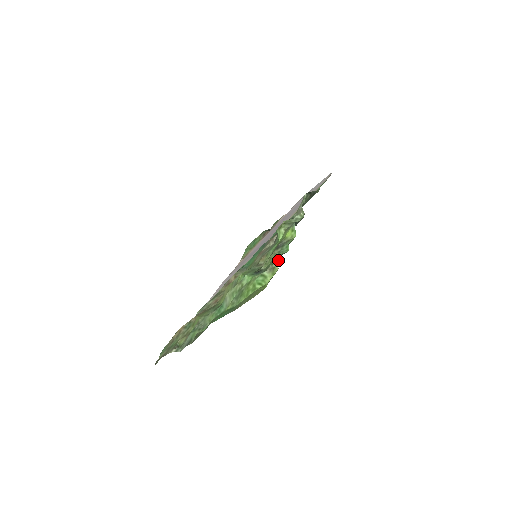
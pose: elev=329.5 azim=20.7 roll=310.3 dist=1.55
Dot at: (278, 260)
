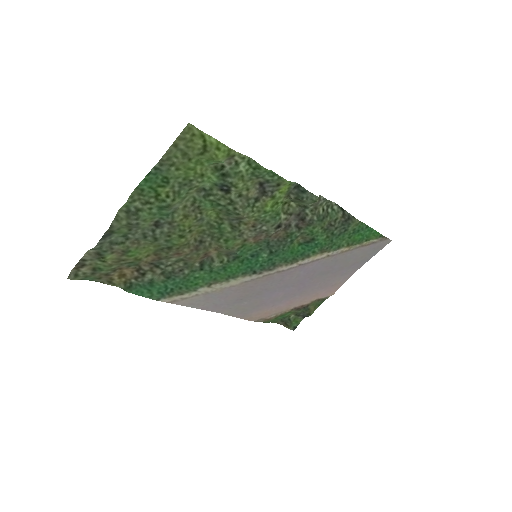
Dot at: (244, 157)
